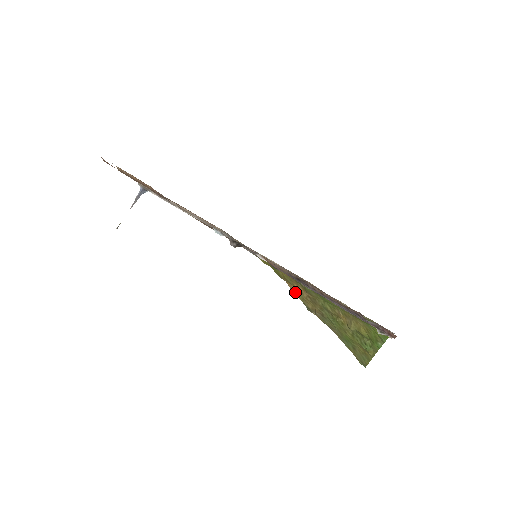
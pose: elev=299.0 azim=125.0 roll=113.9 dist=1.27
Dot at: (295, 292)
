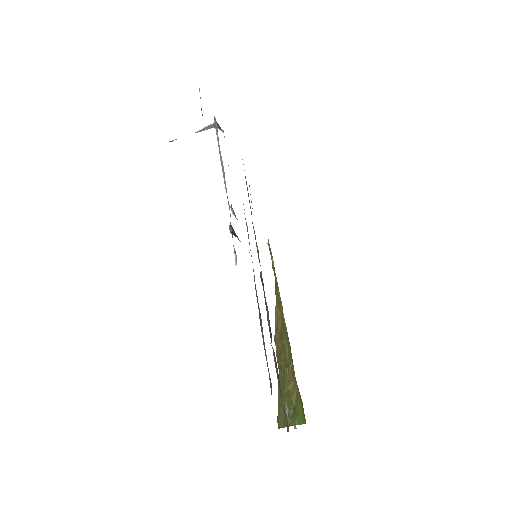
Dot at: (276, 314)
